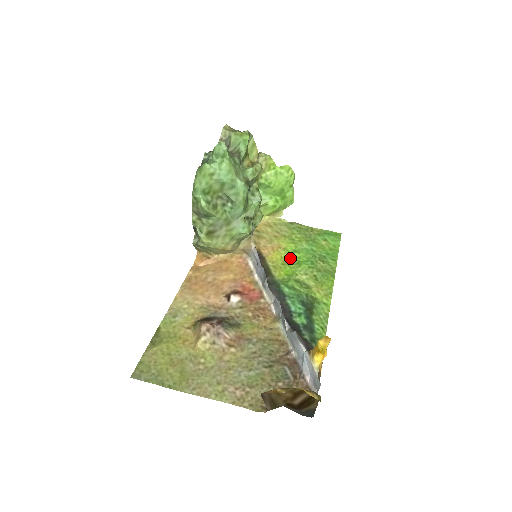
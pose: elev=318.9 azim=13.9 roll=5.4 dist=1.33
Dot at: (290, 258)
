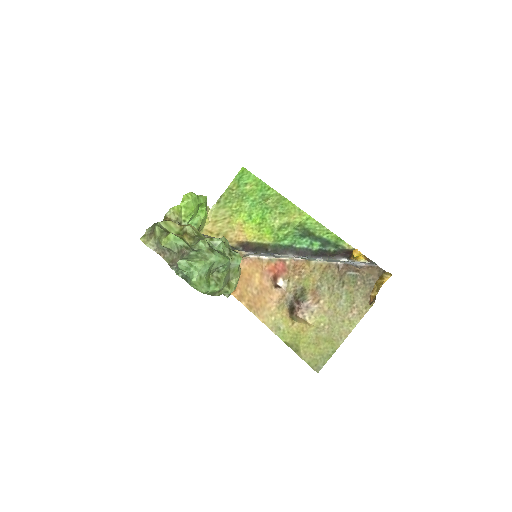
Dot at: (255, 222)
